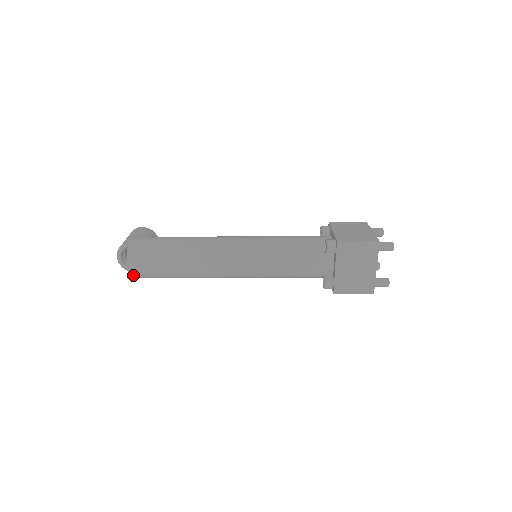
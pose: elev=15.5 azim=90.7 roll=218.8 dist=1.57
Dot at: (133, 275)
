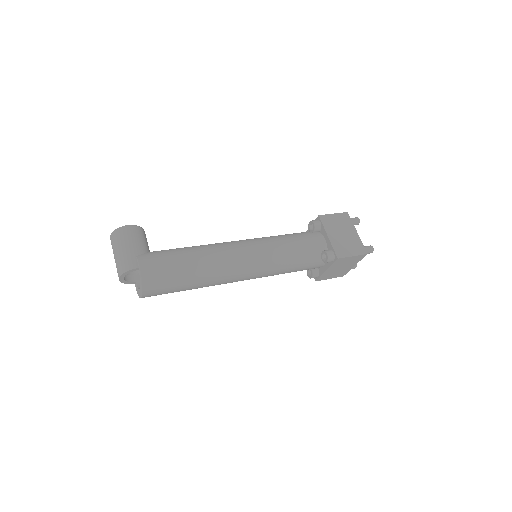
Dot at: occluded
